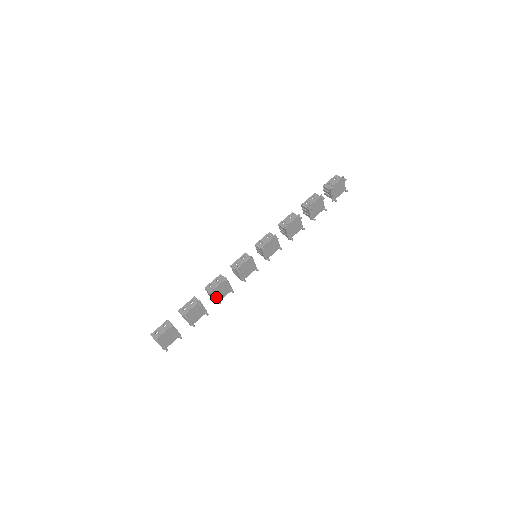
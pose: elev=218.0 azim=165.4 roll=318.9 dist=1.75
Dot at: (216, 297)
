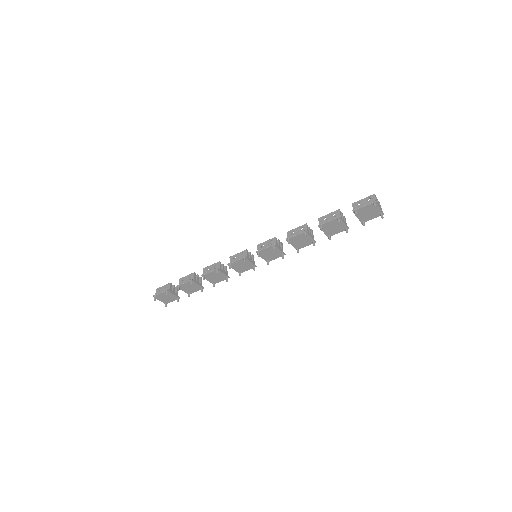
Dot at: (211, 280)
